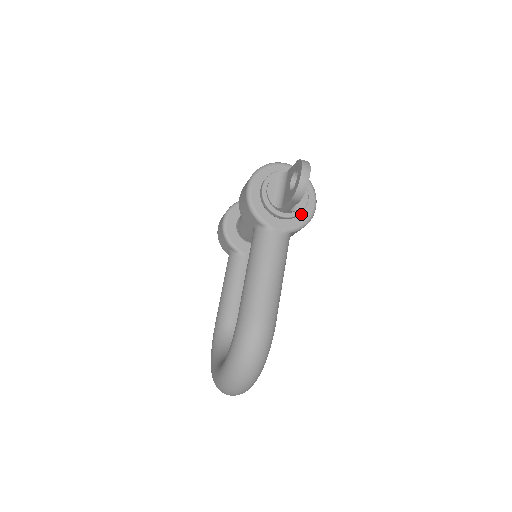
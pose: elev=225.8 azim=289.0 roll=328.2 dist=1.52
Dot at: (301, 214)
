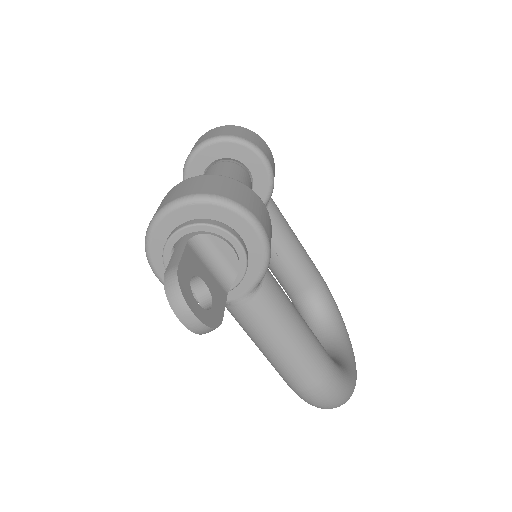
Dot at: (250, 257)
